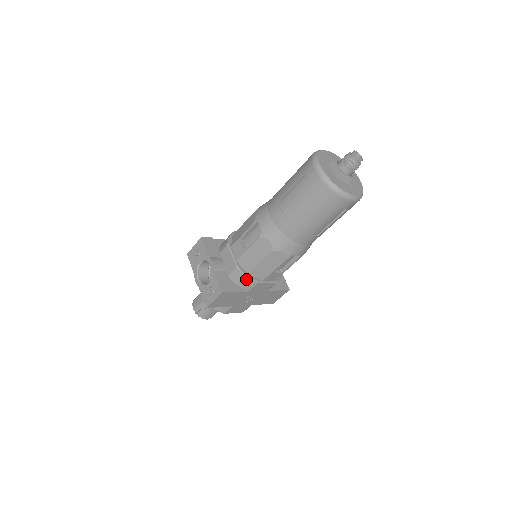
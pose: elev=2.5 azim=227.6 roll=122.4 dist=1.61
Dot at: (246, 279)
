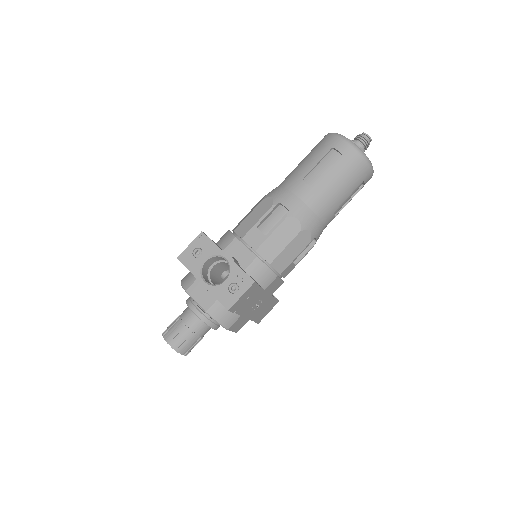
Dot at: (267, 271)
